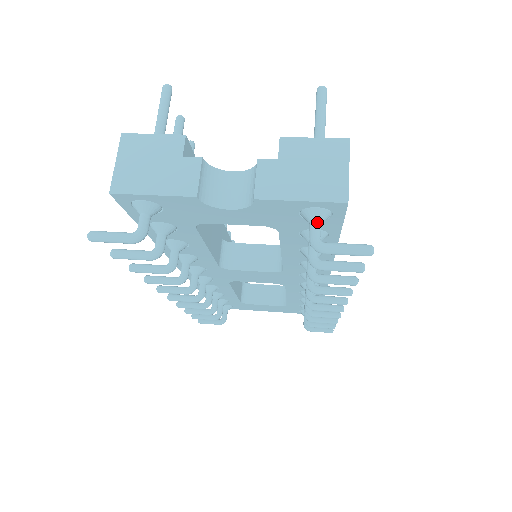
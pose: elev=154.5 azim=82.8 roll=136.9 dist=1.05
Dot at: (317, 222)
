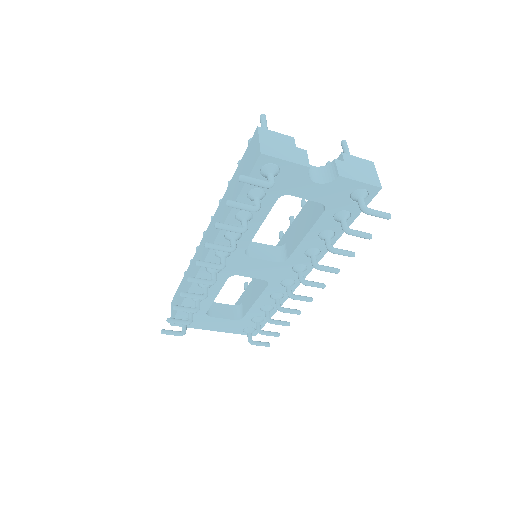
Dot at: (363, 198)
